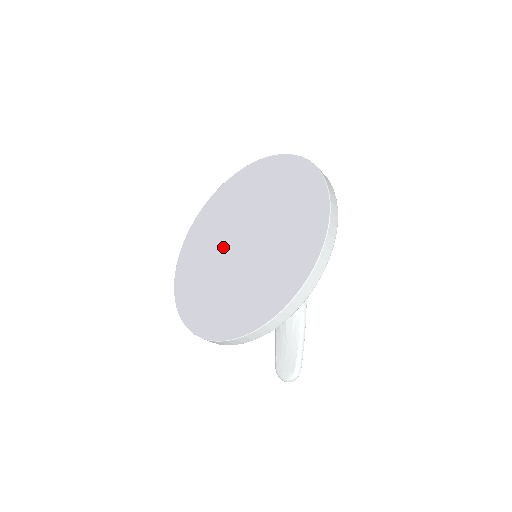
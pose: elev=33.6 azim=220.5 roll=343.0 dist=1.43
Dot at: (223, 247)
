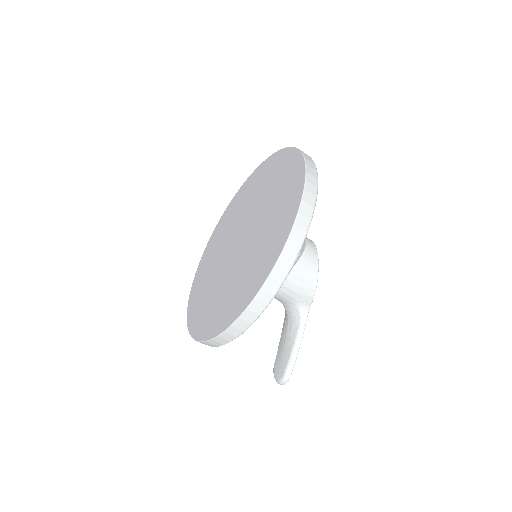
Dot at: (229, 240)
